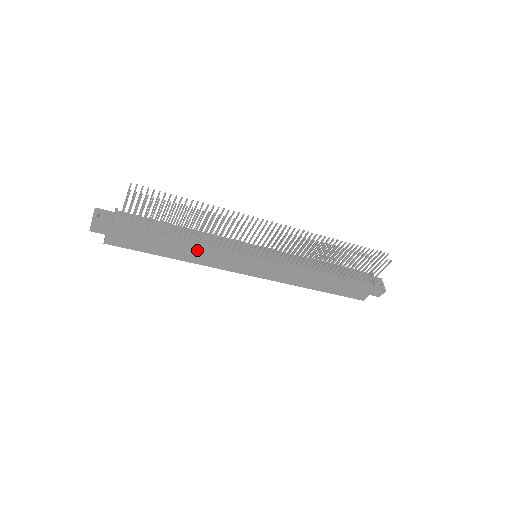
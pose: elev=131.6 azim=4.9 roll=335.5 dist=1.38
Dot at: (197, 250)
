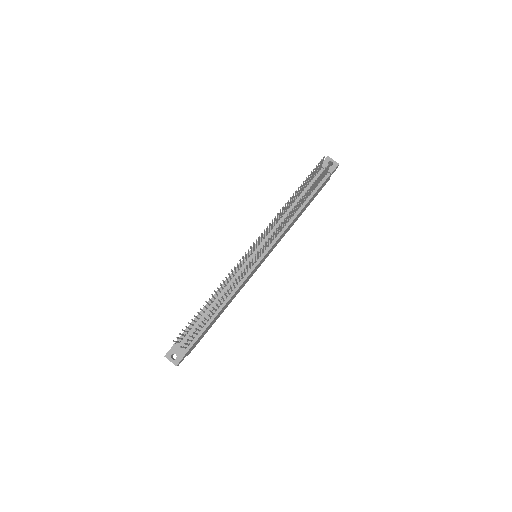
Dot at: (230, 300)
